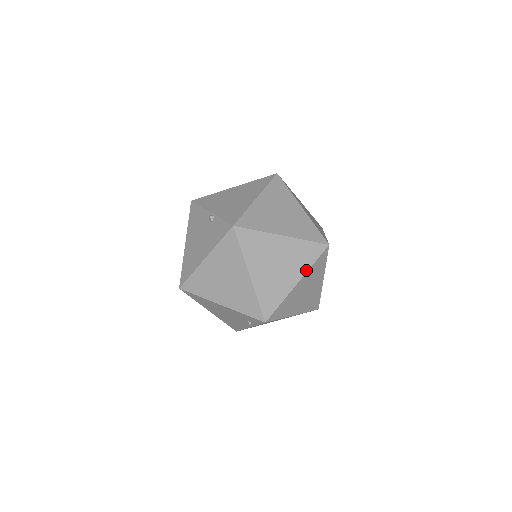
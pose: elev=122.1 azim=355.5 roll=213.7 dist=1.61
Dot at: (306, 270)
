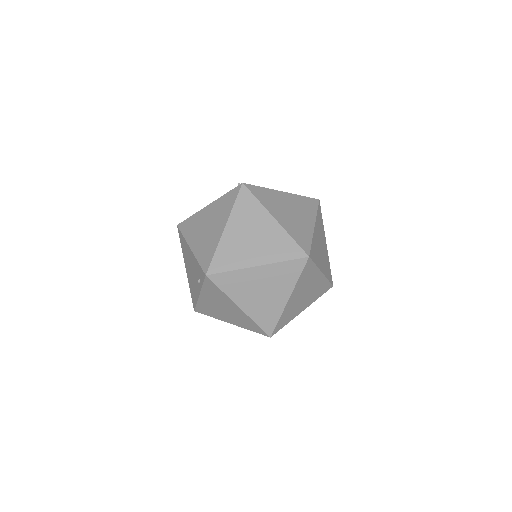
Dot at: (273, 261)
